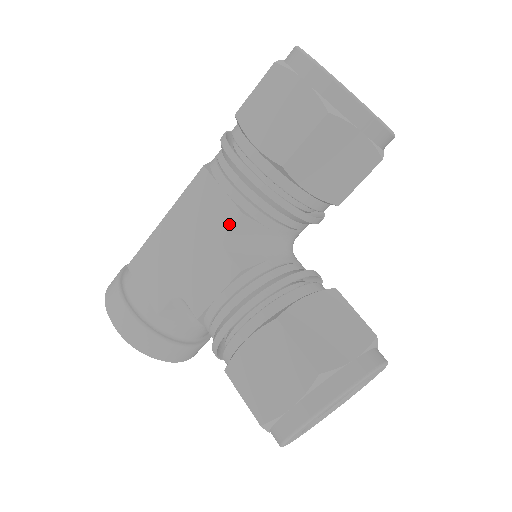
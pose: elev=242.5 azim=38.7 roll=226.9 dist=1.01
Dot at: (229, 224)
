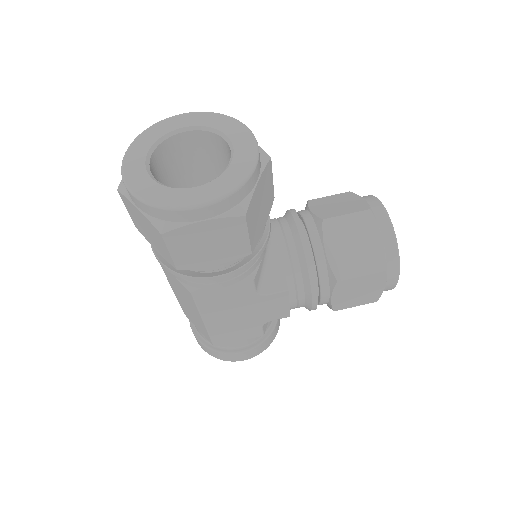
Dot at: (252, 290)
